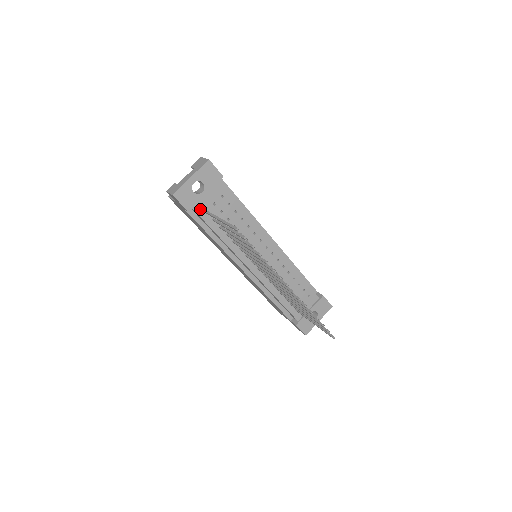
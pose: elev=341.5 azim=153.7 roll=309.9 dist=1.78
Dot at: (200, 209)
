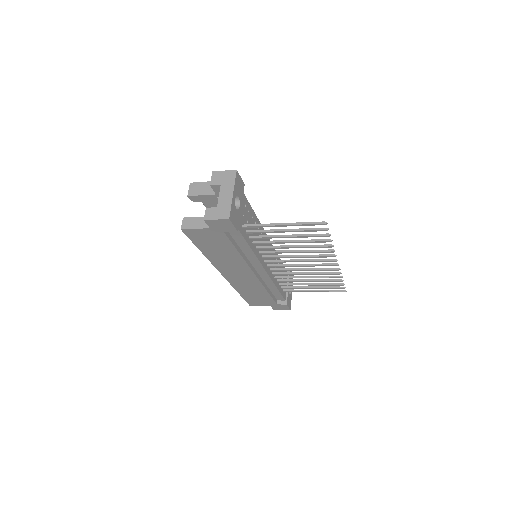
Dot at: (239, 225)
